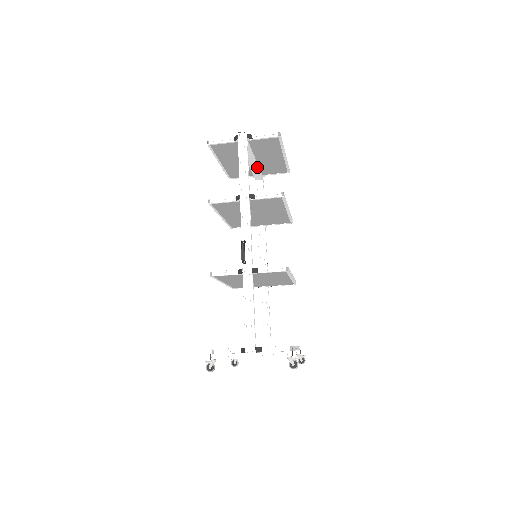
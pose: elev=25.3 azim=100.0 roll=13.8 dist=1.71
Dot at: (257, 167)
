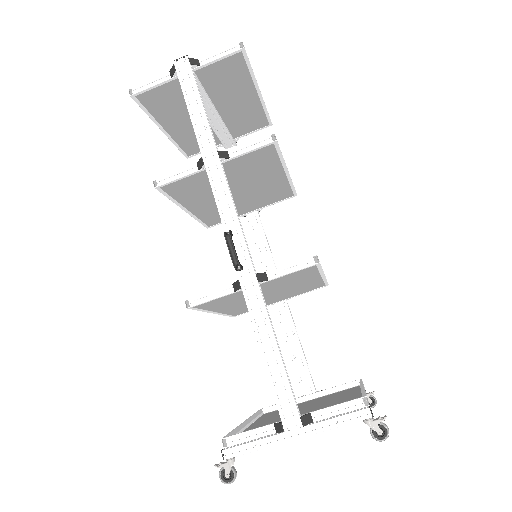
Dot at: (222, 123)
